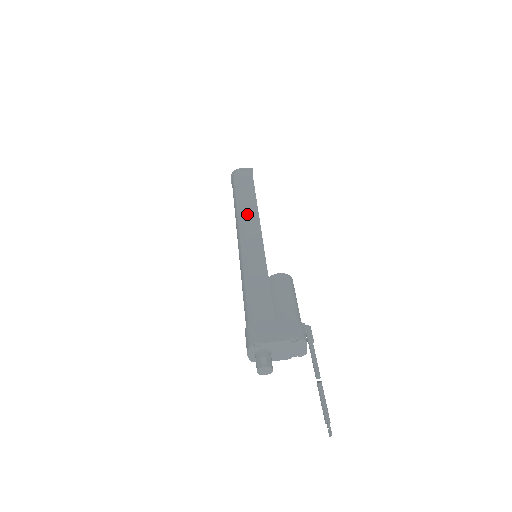
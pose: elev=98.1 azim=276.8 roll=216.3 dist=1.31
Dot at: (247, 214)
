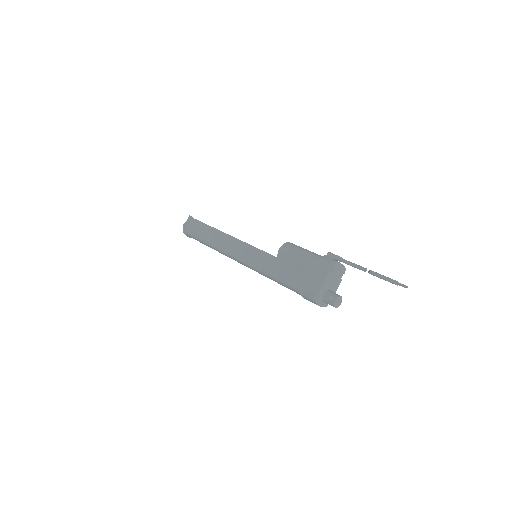
Dot at: (222, 242)
